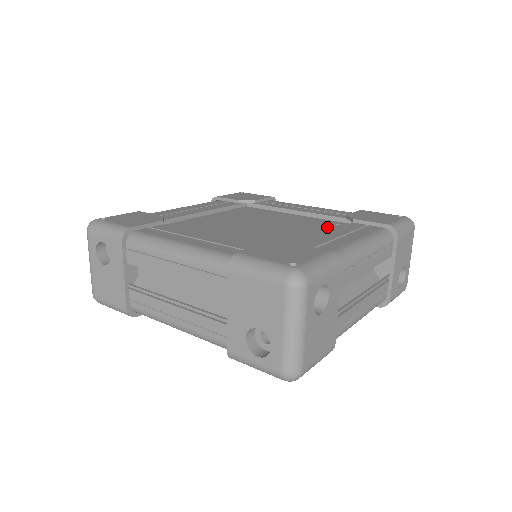
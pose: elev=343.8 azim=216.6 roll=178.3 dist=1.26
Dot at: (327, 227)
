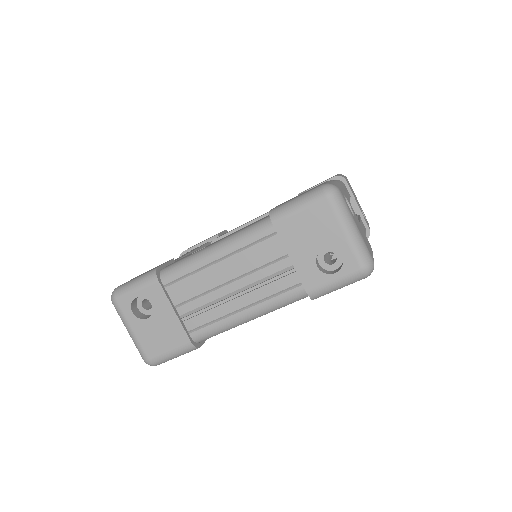
Dot at: occluded
